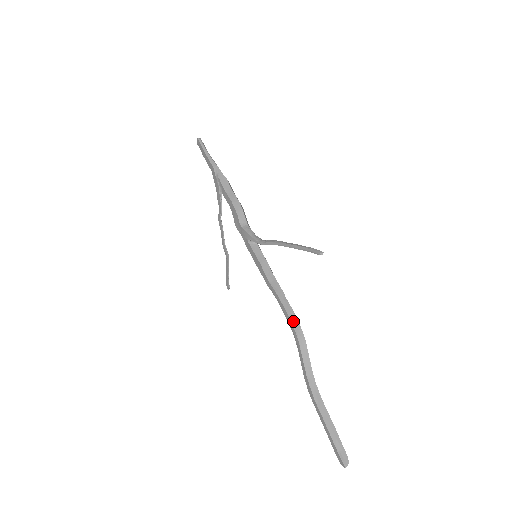
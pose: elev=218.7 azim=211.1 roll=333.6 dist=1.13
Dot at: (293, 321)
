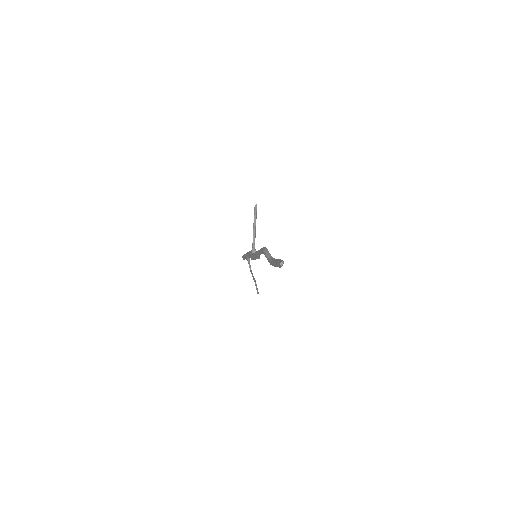
Dot at: (262, 249)
